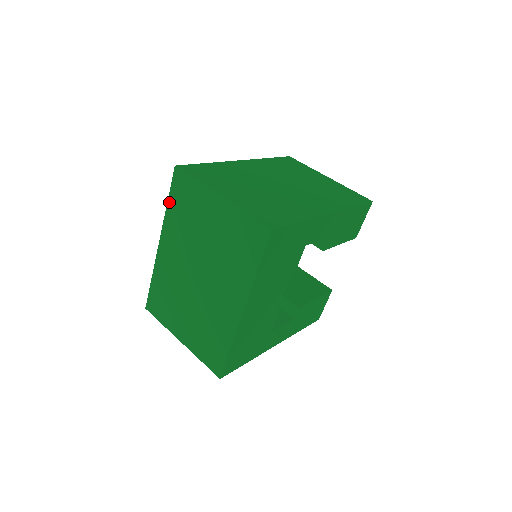
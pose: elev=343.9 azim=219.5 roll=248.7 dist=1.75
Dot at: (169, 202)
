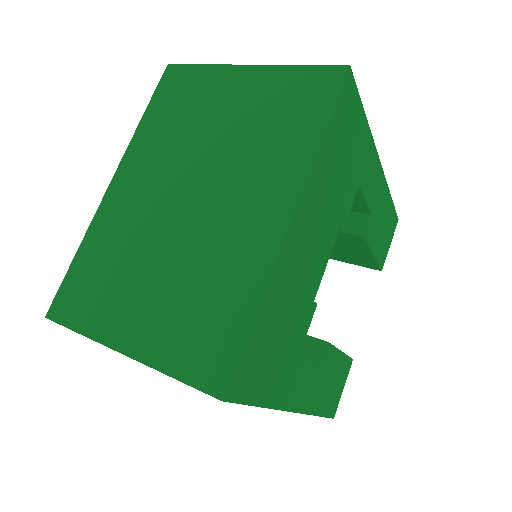
Dot at: (147, 113)
